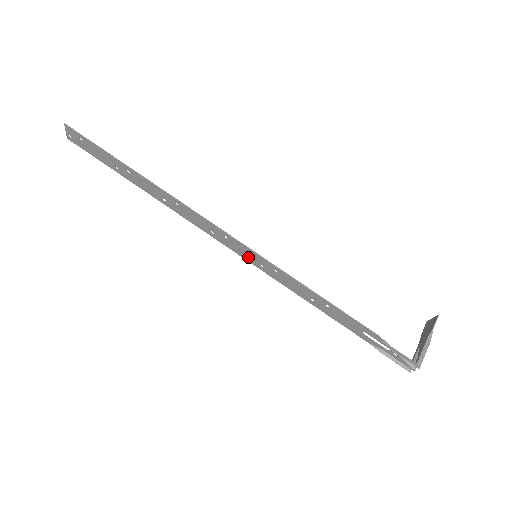
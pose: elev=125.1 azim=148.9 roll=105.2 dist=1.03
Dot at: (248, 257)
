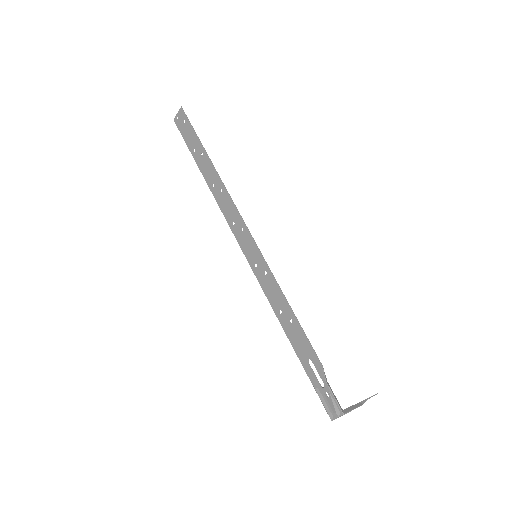
Dot at: (249, 254)
